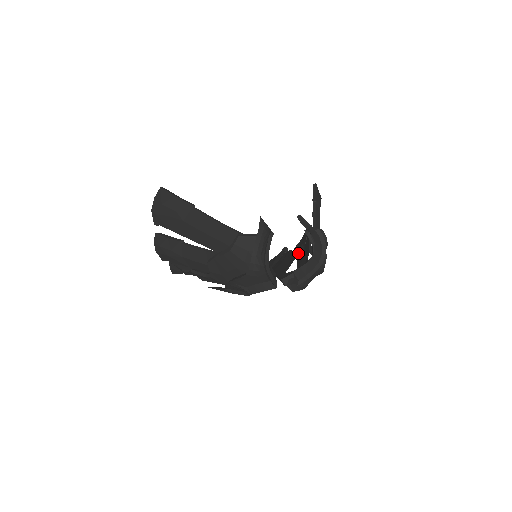
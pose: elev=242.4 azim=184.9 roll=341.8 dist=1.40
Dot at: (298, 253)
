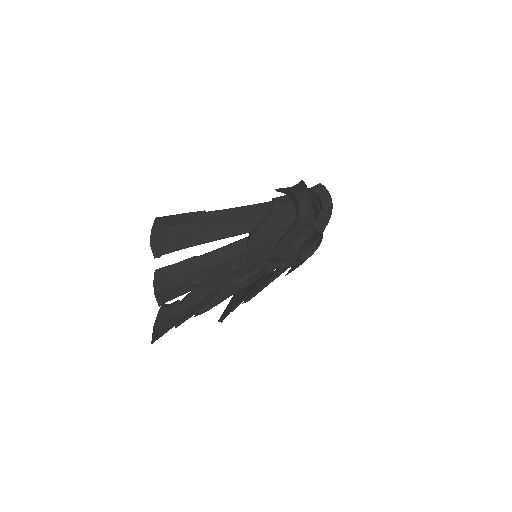
Dot at: occluded
